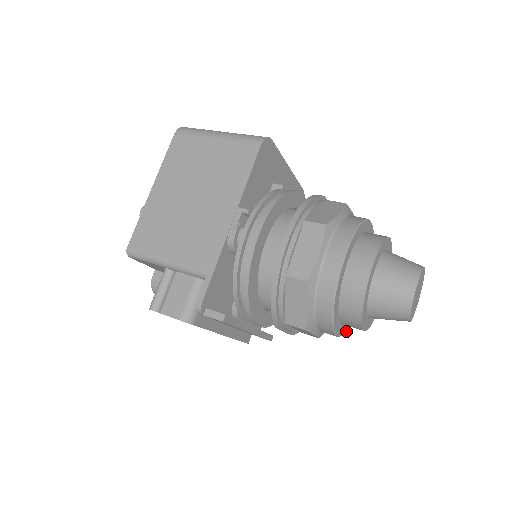
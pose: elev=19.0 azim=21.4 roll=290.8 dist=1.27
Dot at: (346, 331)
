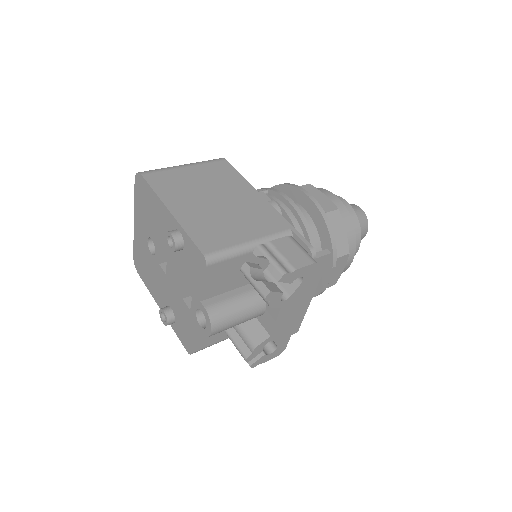
Dot at: occluded
